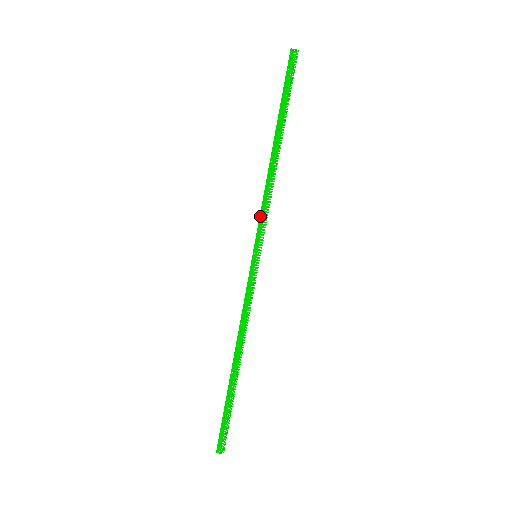
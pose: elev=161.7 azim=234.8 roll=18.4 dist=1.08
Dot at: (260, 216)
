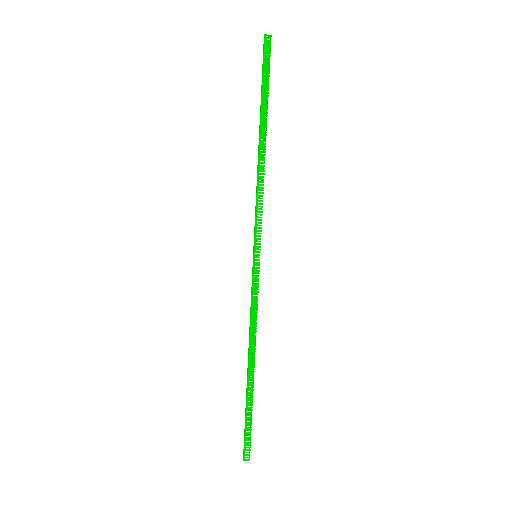
Dot at: (256, 214)
